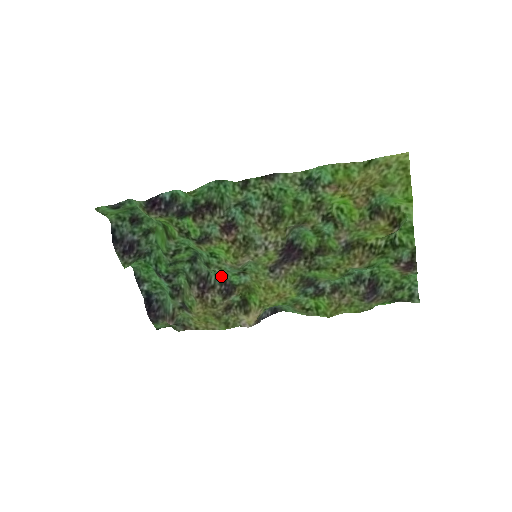
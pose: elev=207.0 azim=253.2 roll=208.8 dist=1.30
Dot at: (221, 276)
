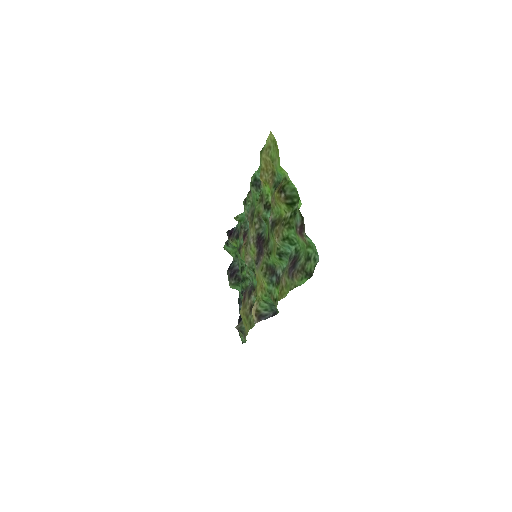
Dot at: occluded
